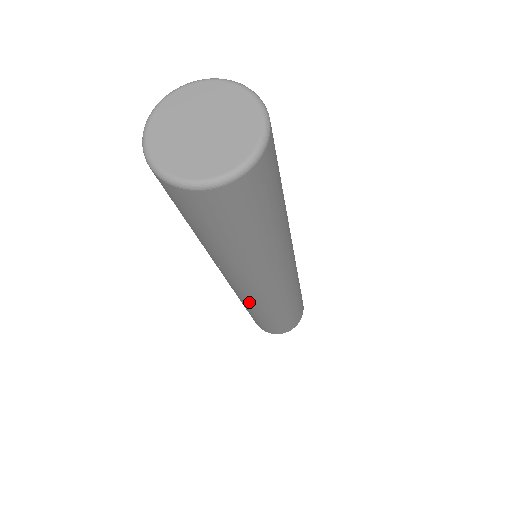
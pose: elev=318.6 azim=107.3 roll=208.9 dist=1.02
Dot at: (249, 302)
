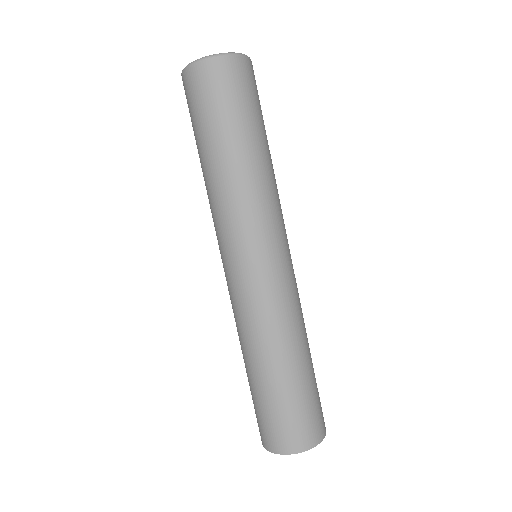
Dot at: (240, 306)
